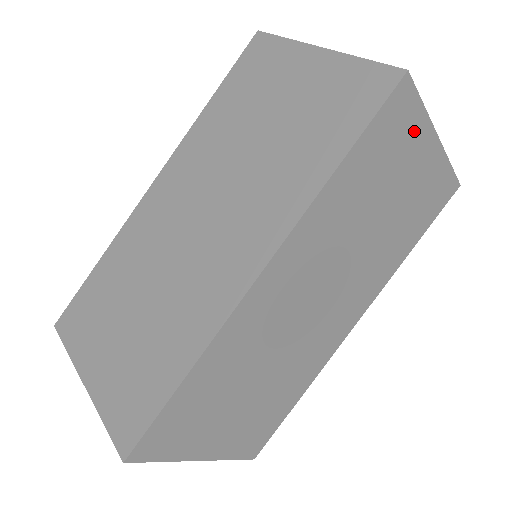
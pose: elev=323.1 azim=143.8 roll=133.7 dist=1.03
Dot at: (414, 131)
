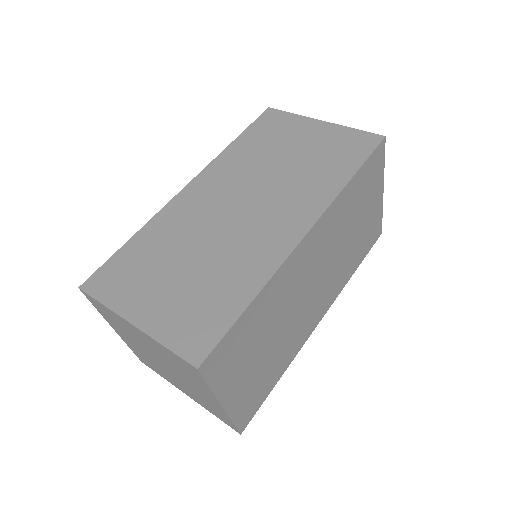
Dot at: (378, 177)
